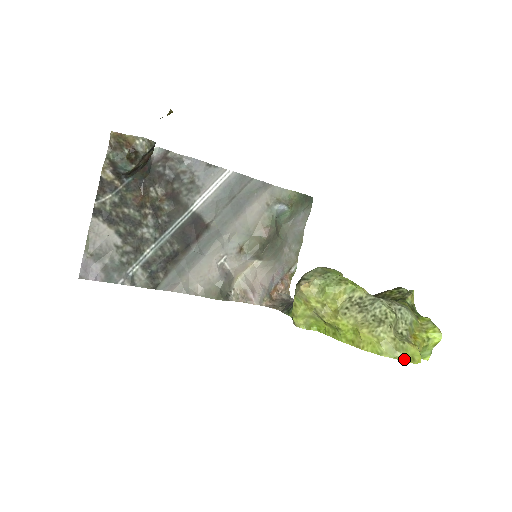
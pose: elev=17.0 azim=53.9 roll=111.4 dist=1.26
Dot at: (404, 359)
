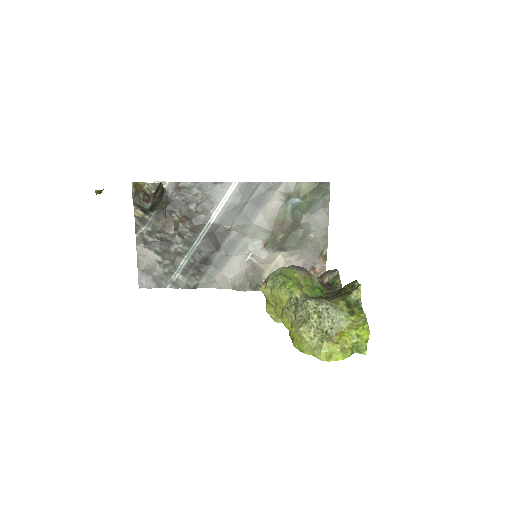
Dot at: (319, 357)
